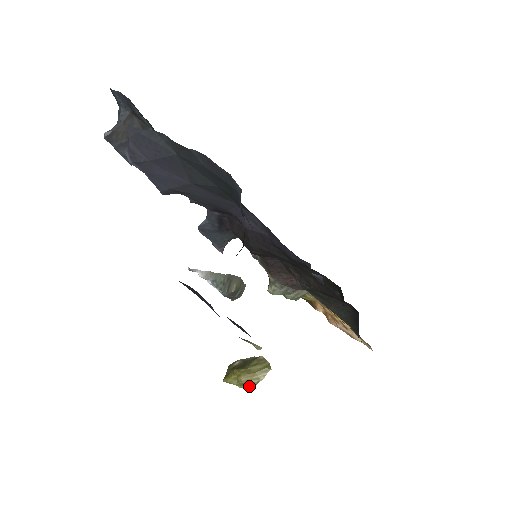
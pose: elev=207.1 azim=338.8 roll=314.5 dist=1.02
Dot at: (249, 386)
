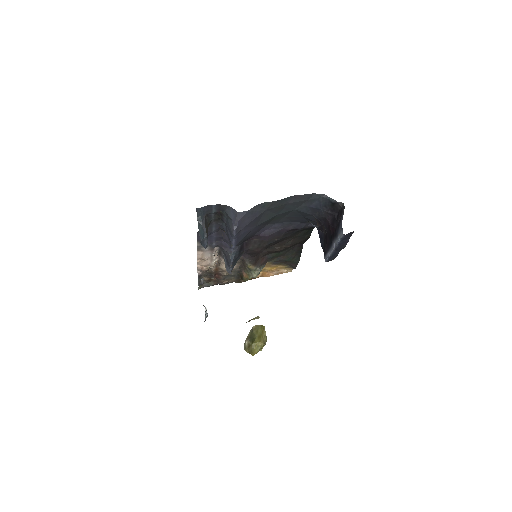
Dot at: (265, 344)
